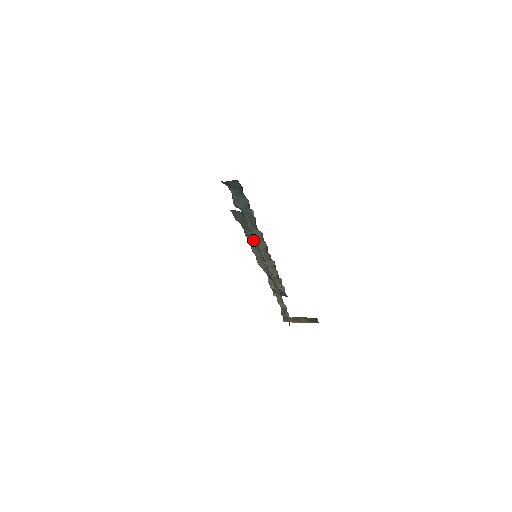
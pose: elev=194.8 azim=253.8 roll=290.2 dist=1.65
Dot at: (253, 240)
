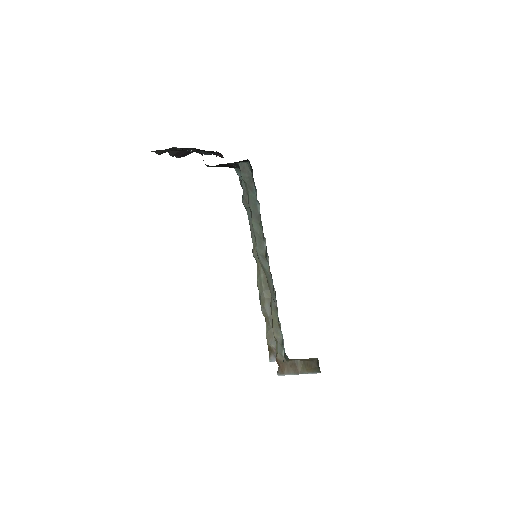
Dot at: (255, 208)
